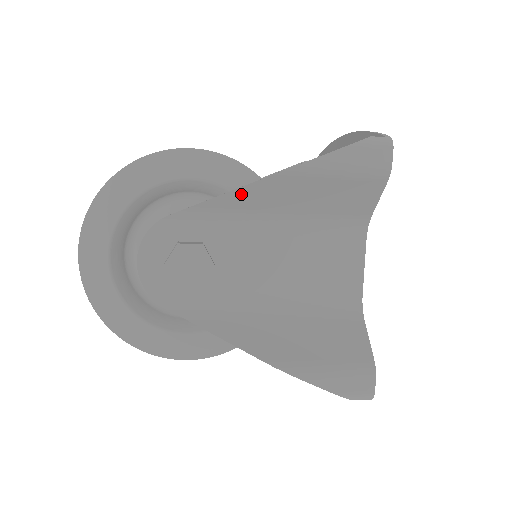
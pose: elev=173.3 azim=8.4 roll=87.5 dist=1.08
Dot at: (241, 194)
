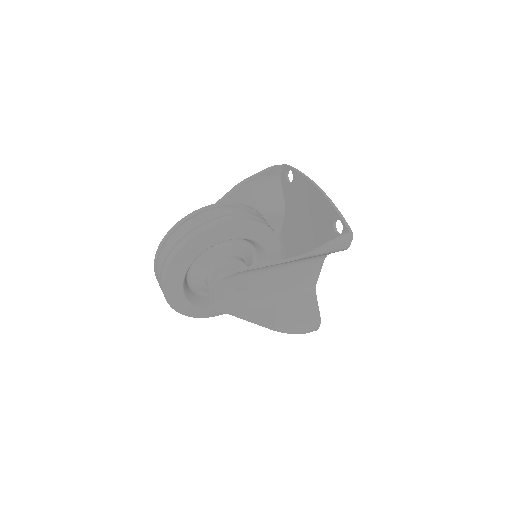
Dot at: occluded
